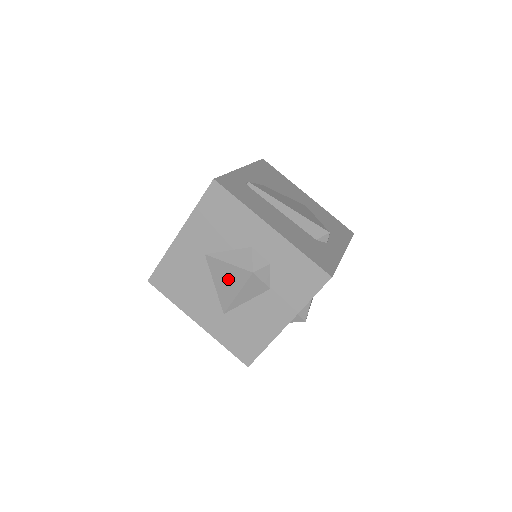
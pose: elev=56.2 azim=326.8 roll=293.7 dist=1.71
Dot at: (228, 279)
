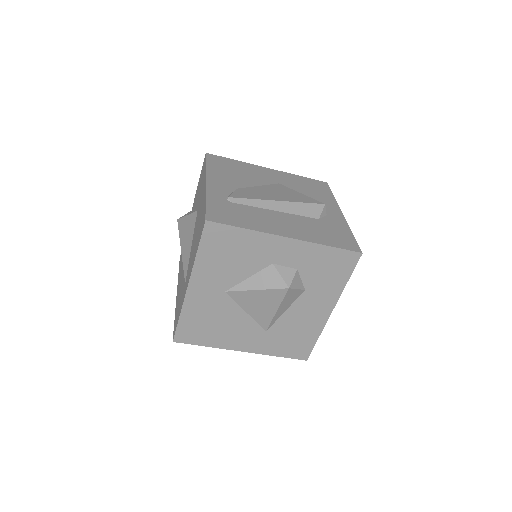
Dot at: (261, 303)
